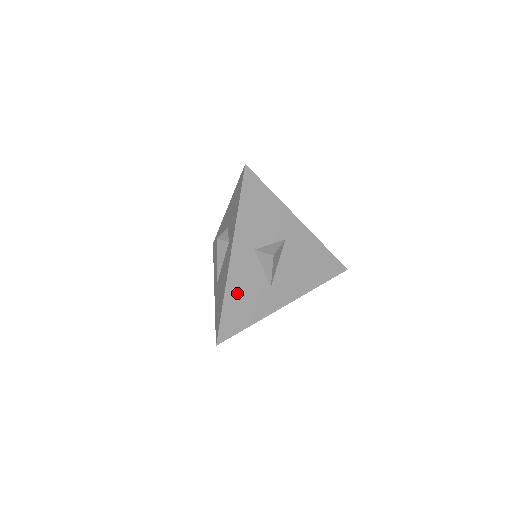
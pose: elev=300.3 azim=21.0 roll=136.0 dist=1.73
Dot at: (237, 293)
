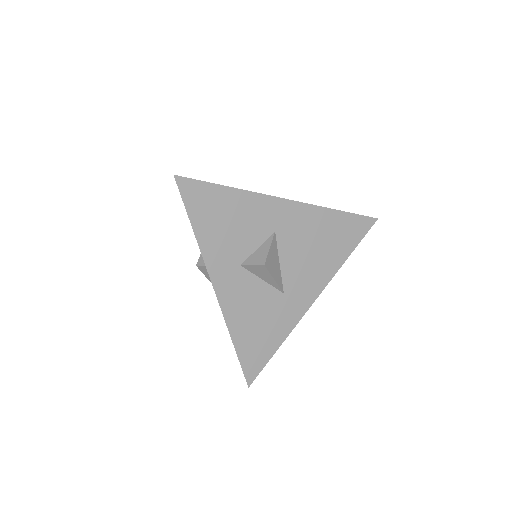
Dot at: (244, 323)
